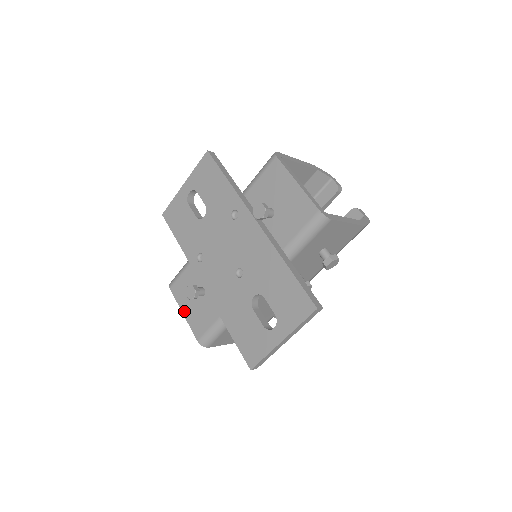
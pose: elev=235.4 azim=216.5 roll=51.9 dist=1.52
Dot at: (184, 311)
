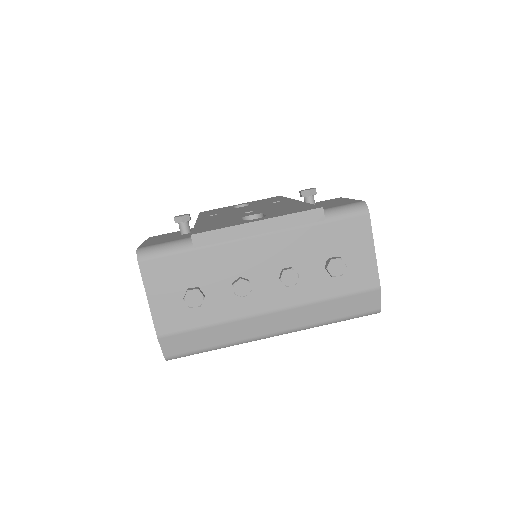
Dot at: (148, 241)
